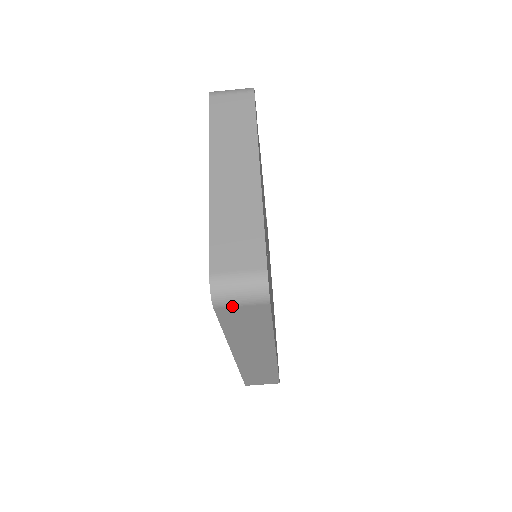
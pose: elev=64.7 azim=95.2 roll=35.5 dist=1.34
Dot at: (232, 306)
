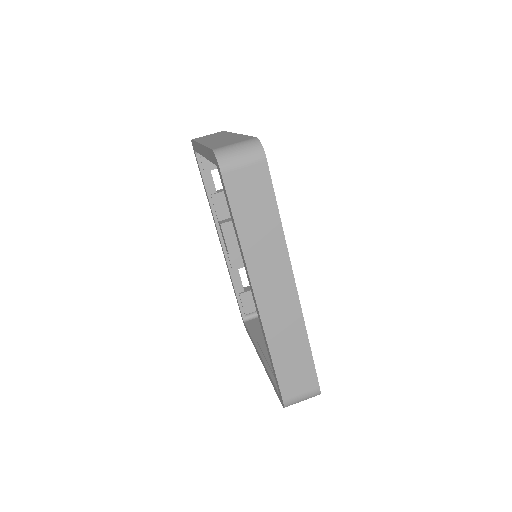
Dot at: (236, 168)
